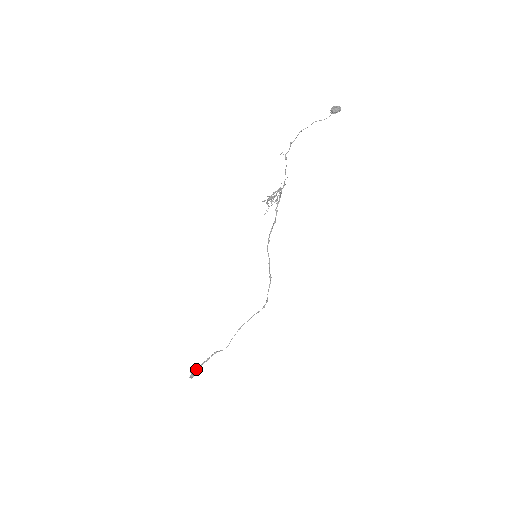
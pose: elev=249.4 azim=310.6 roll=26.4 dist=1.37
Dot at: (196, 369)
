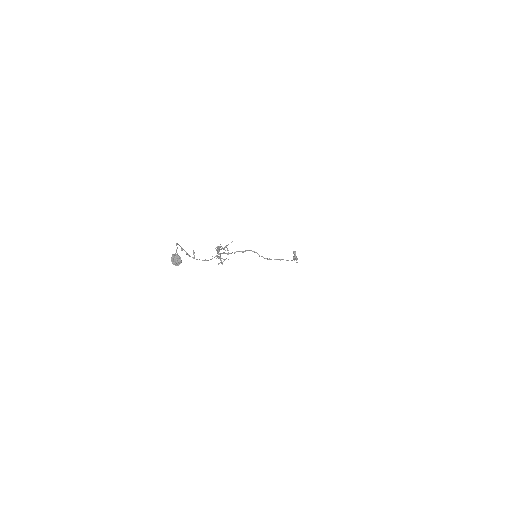
Dot at: occluded
